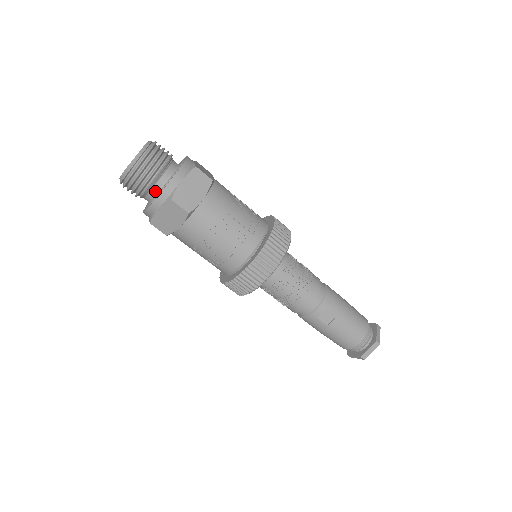
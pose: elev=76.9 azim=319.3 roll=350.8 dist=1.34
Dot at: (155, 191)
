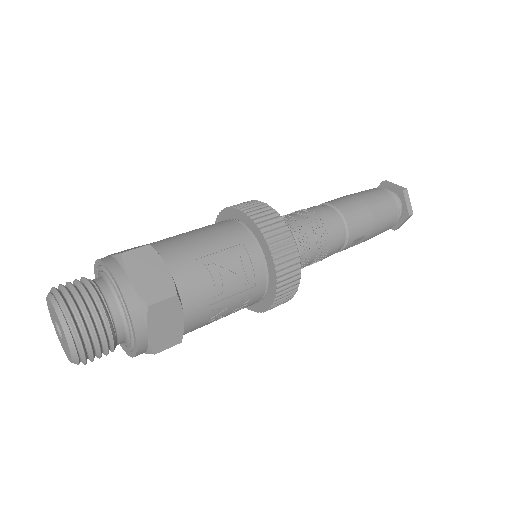
Dot at: (121, 343)
